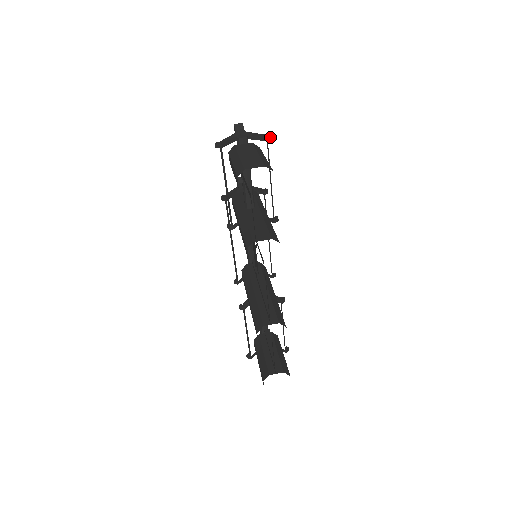
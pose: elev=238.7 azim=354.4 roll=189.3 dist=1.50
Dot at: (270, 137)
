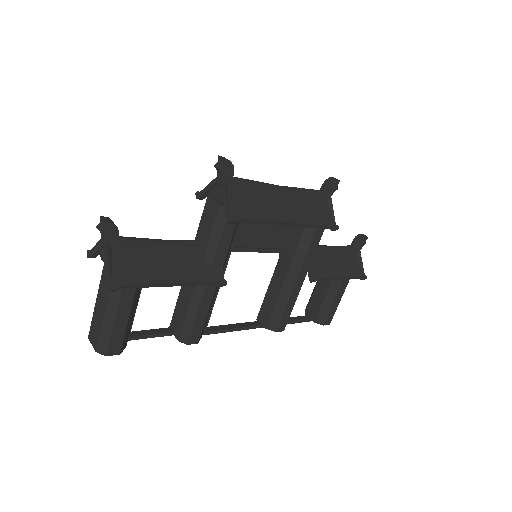
Dot at: (114, 290)
